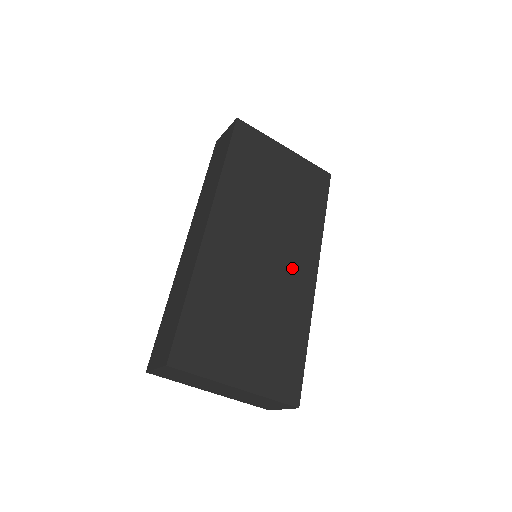
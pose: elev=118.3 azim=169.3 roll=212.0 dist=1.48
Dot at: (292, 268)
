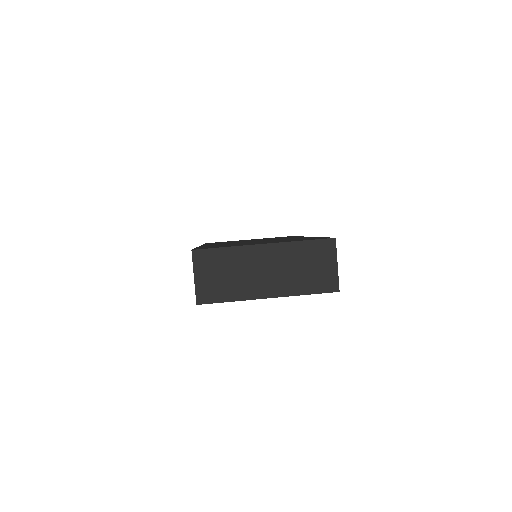
Dot at: occluded
